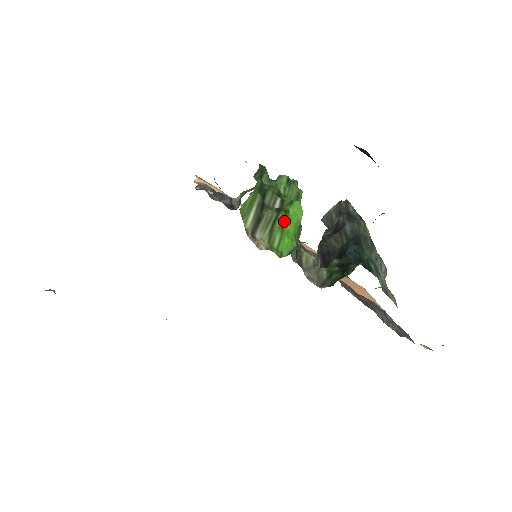
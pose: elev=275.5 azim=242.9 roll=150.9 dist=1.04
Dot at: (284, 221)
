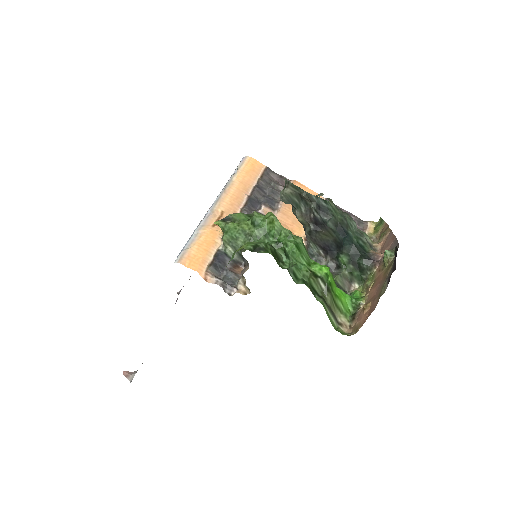
Dot at: (333, 290)
